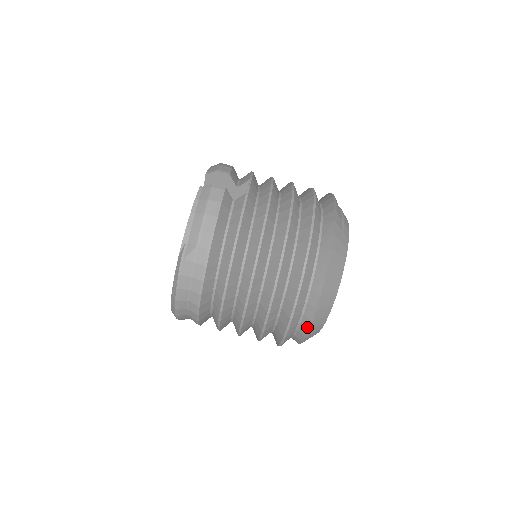
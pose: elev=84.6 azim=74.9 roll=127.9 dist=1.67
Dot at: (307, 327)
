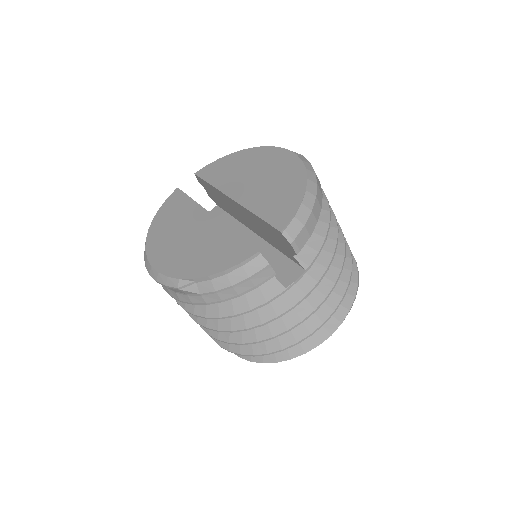
Dot at: occluded
